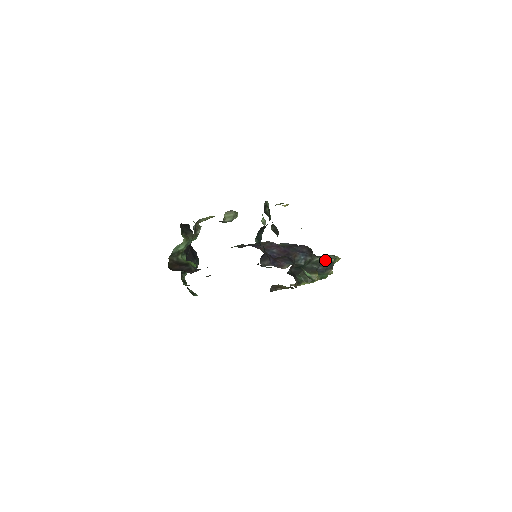
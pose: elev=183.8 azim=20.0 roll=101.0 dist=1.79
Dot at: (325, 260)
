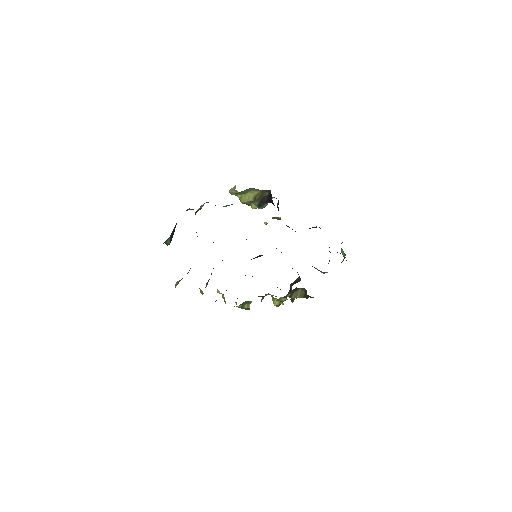
Dot at: occluded
